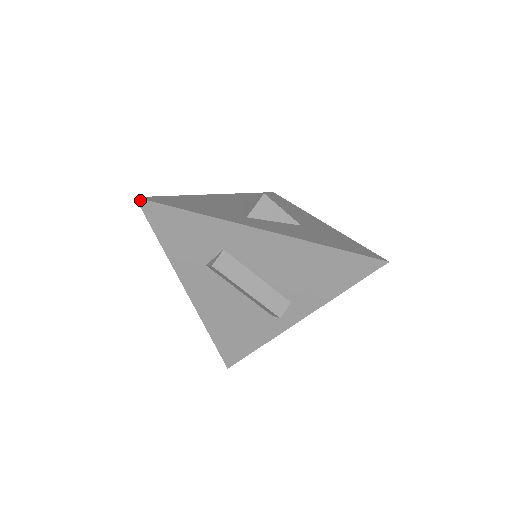
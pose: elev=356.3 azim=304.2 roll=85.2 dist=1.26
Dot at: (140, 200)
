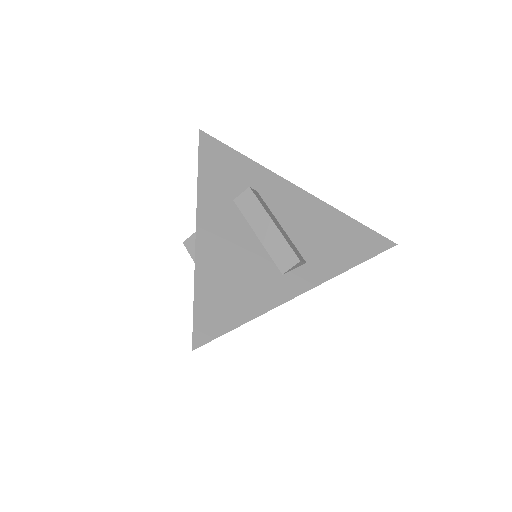
Dot at: (202, 132)
